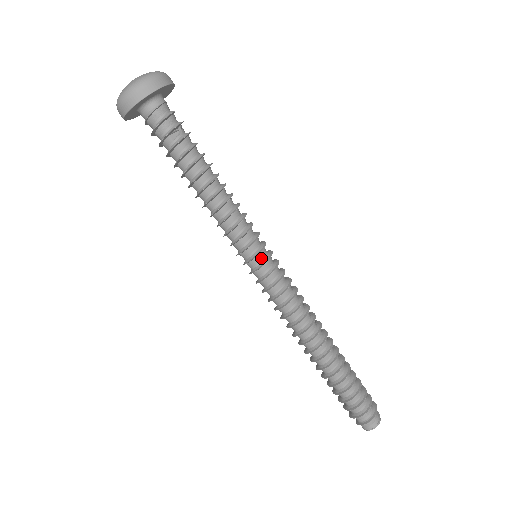
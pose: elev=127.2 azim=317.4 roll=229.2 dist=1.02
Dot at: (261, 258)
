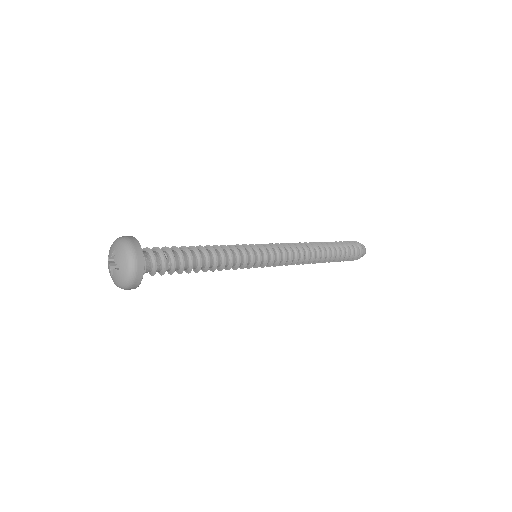
Dot at: (262, 260)
